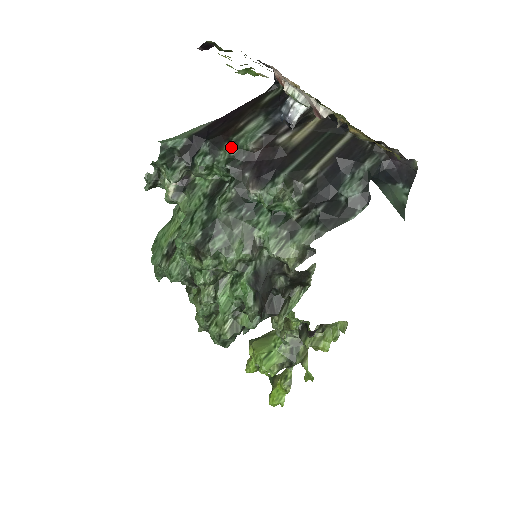
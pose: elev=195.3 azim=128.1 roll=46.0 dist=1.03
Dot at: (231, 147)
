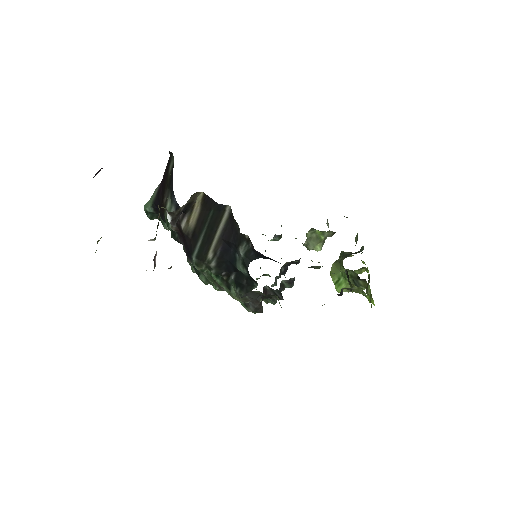
Dot at: (167, 224)
